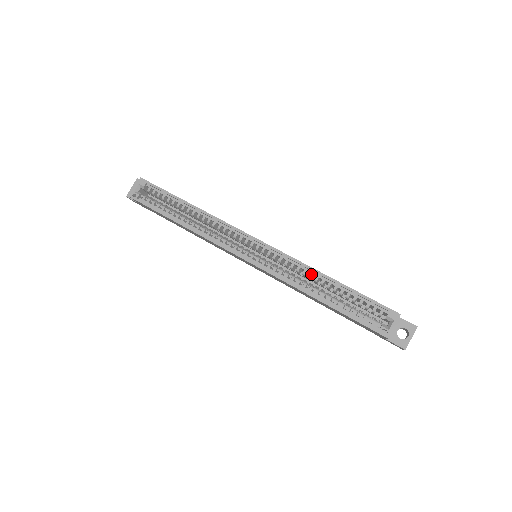
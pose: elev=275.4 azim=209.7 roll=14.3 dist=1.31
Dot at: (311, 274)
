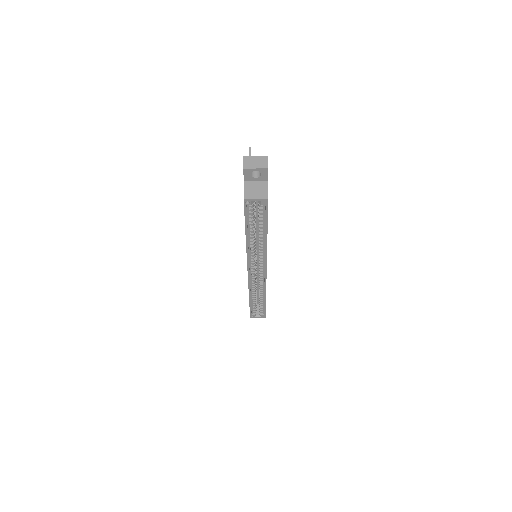
Dot at: (262, 292)
